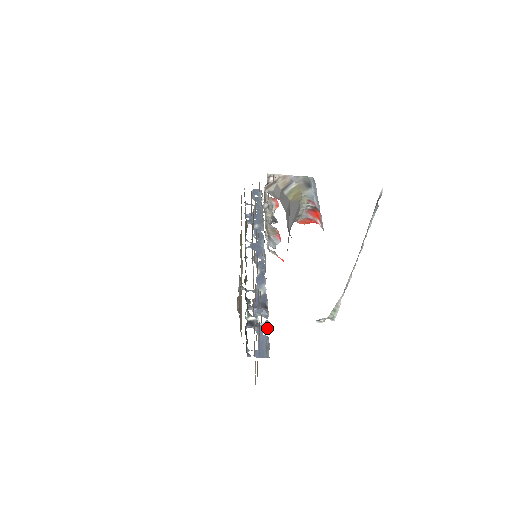
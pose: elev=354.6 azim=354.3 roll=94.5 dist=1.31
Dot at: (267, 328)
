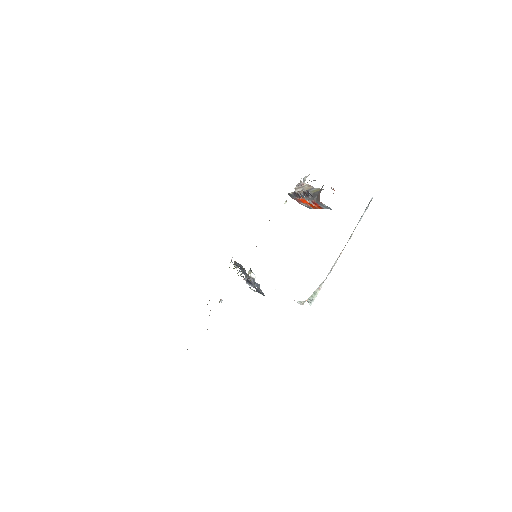
Dot at: (261, 290)
